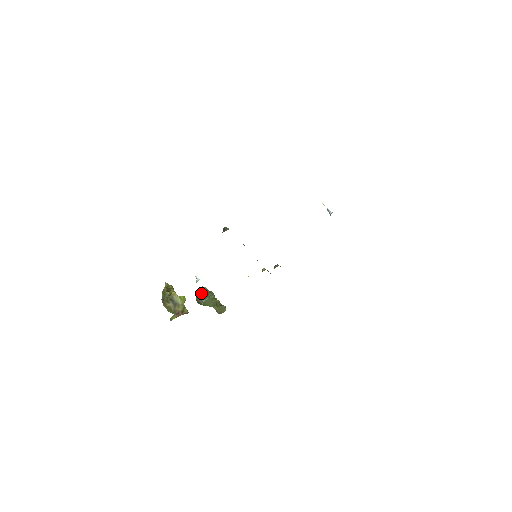
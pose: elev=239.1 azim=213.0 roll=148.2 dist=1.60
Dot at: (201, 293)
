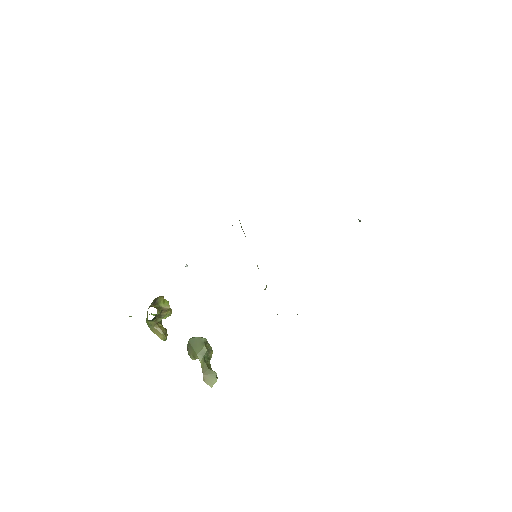
Dot at: occluded
